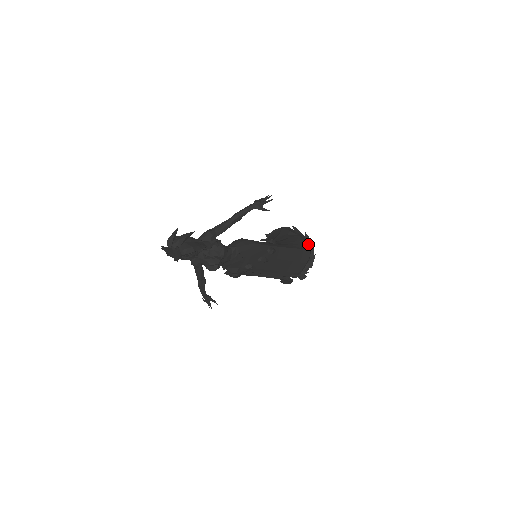
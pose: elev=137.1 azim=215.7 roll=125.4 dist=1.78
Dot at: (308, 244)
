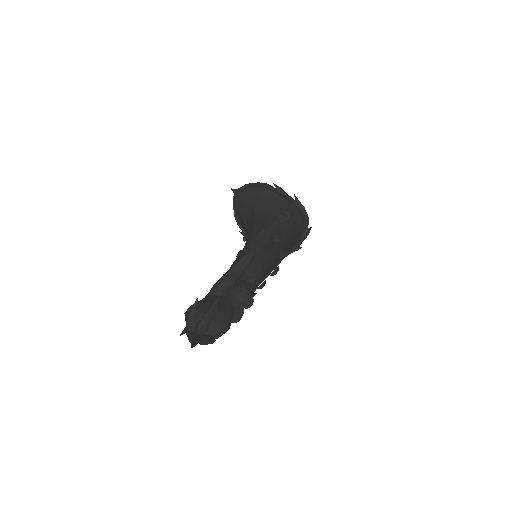
Dot at: (301, 213)
